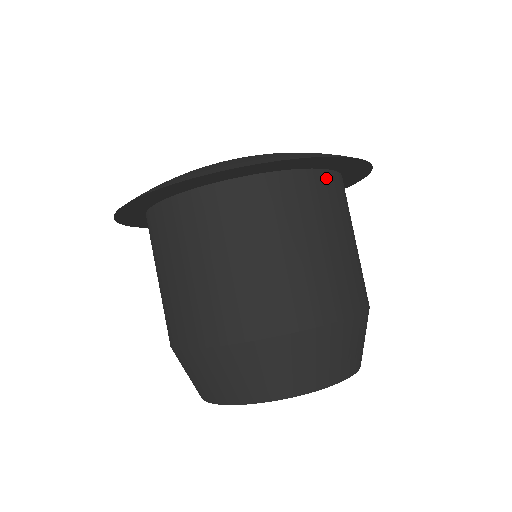
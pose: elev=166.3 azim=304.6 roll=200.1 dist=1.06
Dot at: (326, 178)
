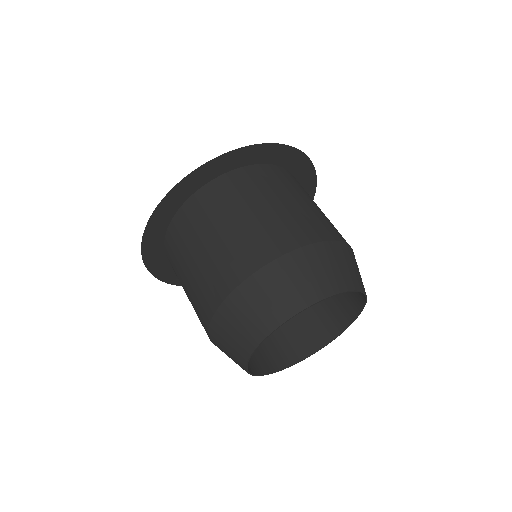
Dot at: occluded
